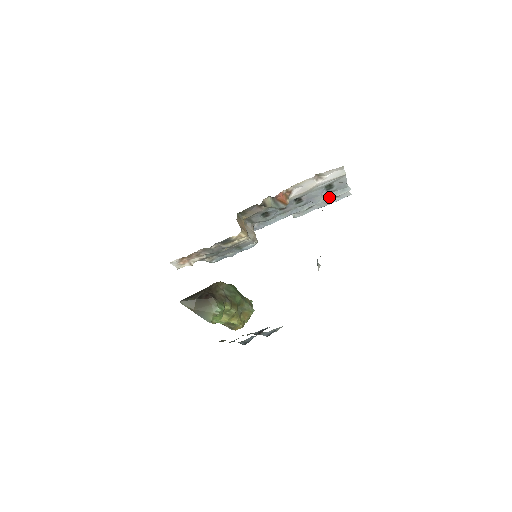
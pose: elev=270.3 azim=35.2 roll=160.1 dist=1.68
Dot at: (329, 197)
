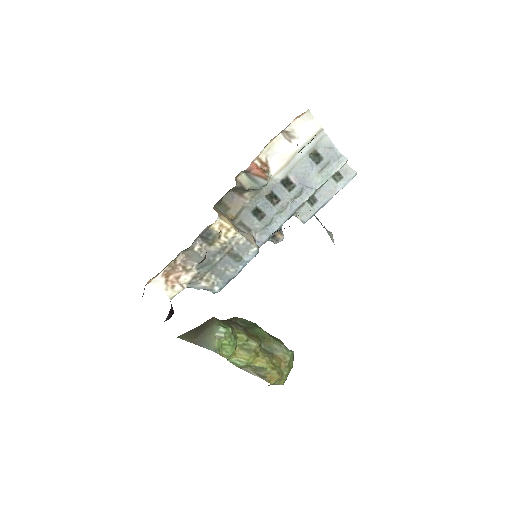
Dot at: (327, 176)
